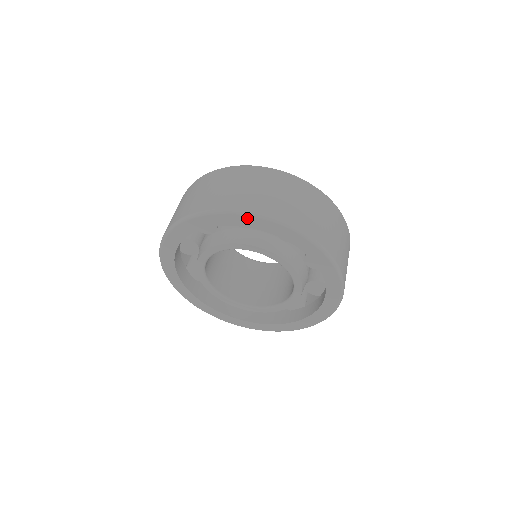
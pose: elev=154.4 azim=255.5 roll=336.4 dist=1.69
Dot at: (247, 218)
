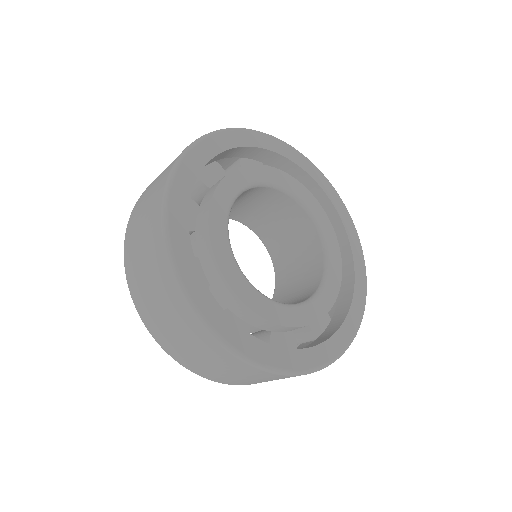
Dot at: occluded
